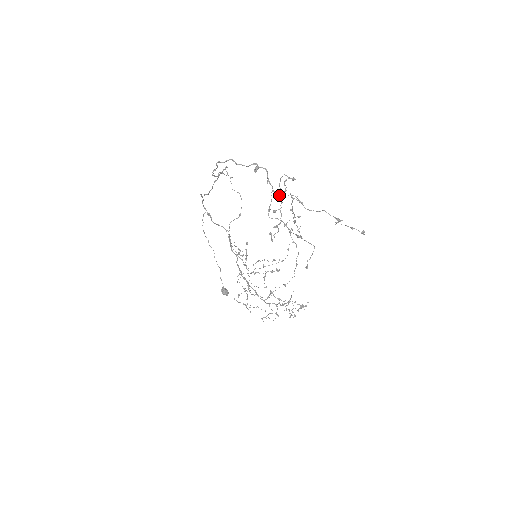
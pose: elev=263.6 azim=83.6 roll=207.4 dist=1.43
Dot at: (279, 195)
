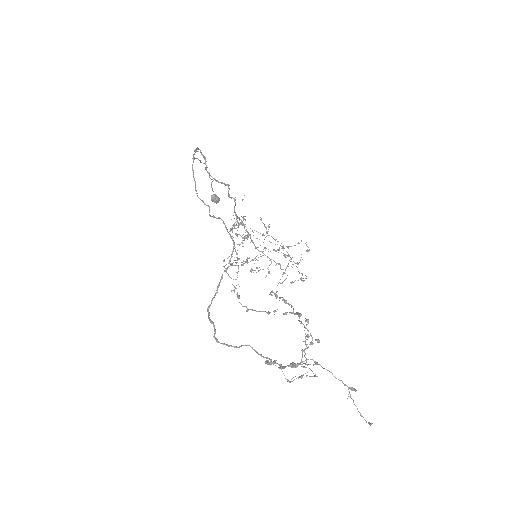
Dot at: (291, 366)
